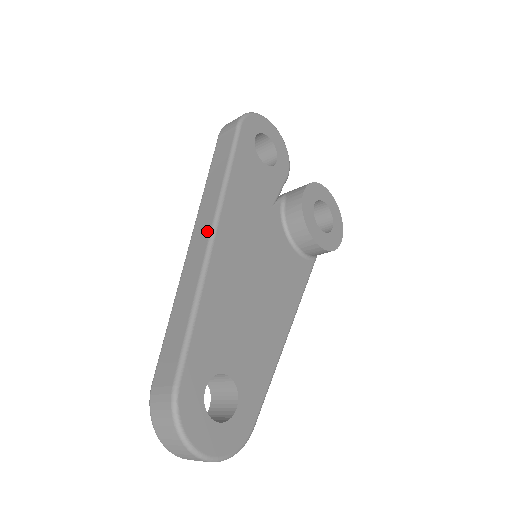
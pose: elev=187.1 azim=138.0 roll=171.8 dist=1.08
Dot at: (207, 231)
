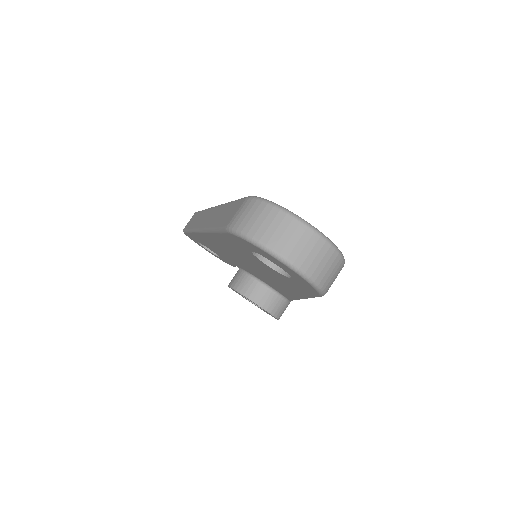
Dot at: (210, 211)
